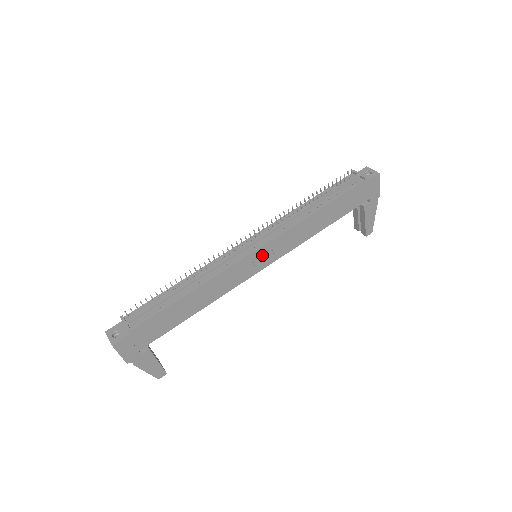
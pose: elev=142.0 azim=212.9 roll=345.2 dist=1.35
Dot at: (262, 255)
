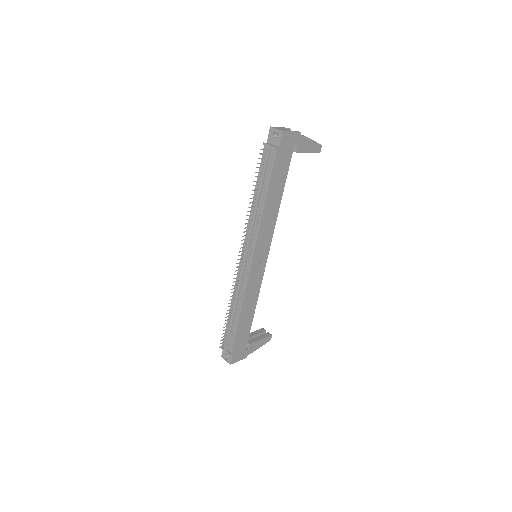
Dot at: (258, 258)
